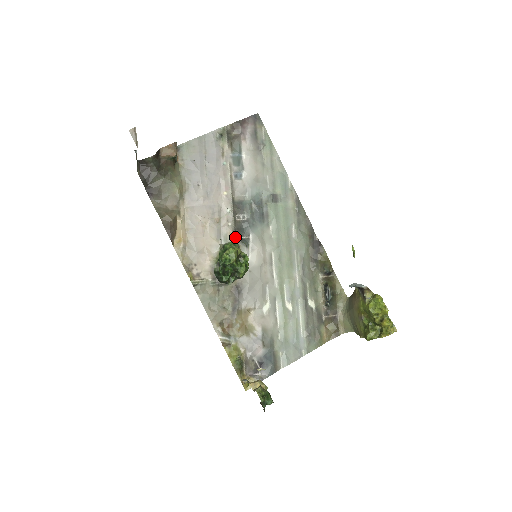
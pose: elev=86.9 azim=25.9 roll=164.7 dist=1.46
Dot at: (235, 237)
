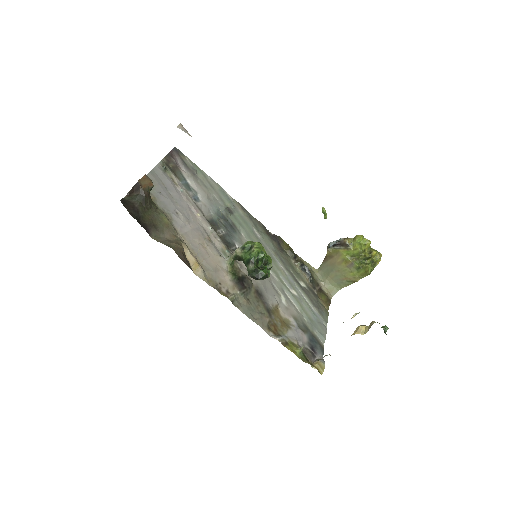
Dot at: (228, 249)
